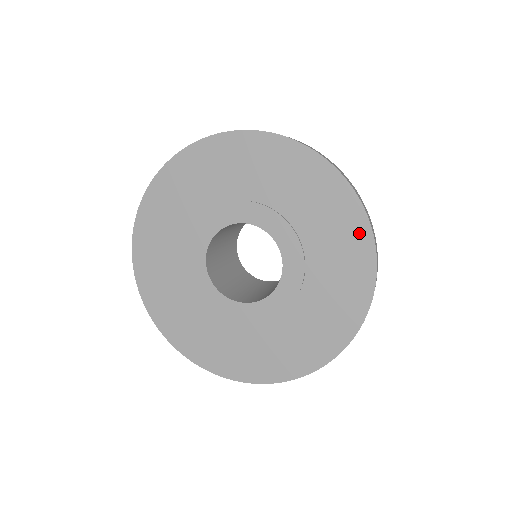
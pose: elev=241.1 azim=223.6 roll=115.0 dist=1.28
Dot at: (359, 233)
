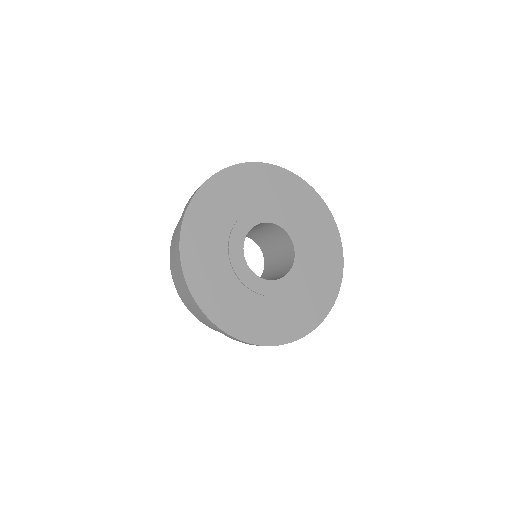
Dot at: (309, 193)
